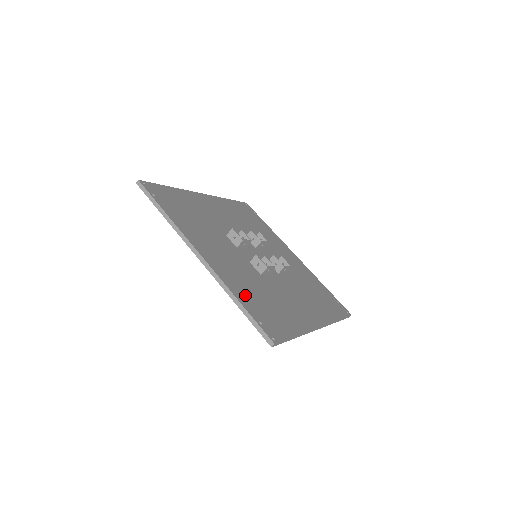
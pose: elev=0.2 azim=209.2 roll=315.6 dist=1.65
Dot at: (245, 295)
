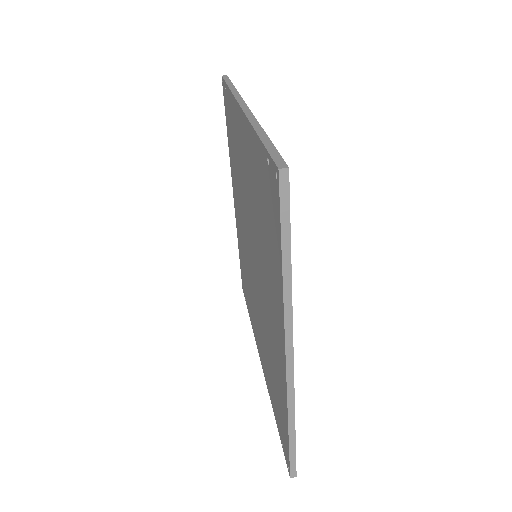
Dot at: occluded
